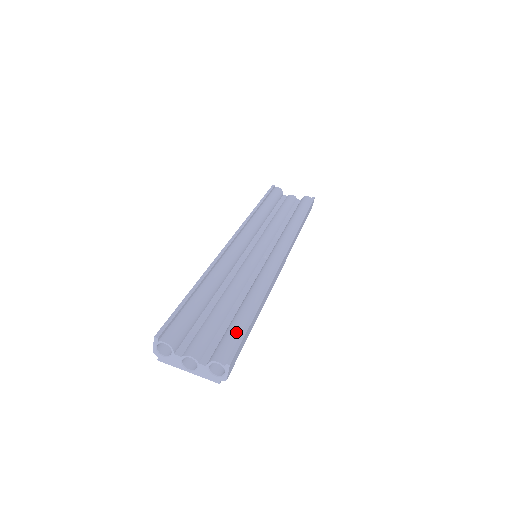
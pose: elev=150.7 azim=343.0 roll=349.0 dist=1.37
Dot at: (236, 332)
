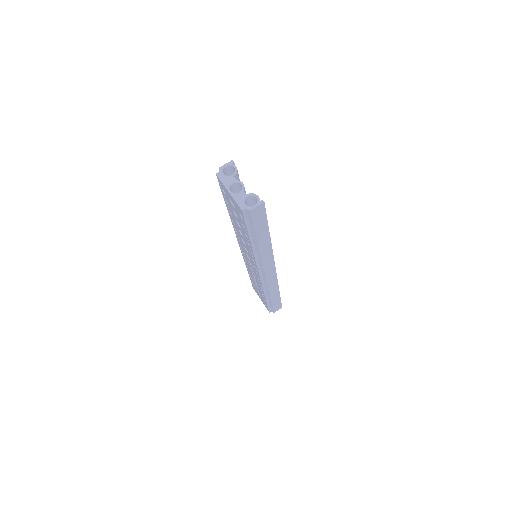
Dot at: occluded
